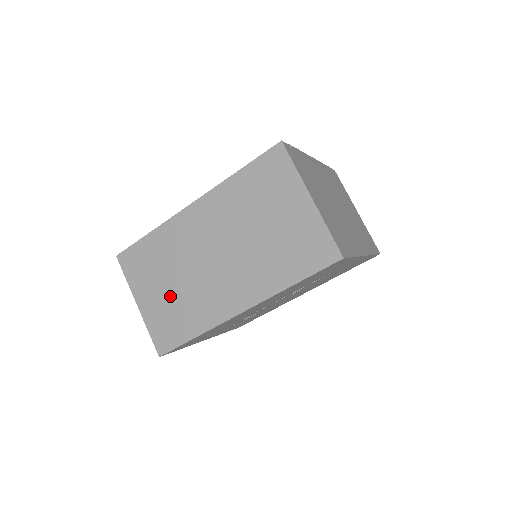
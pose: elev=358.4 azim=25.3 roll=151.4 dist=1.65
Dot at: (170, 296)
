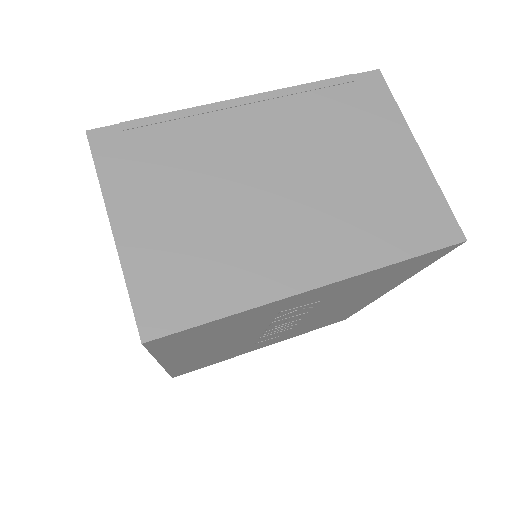
Dot at: occluded
